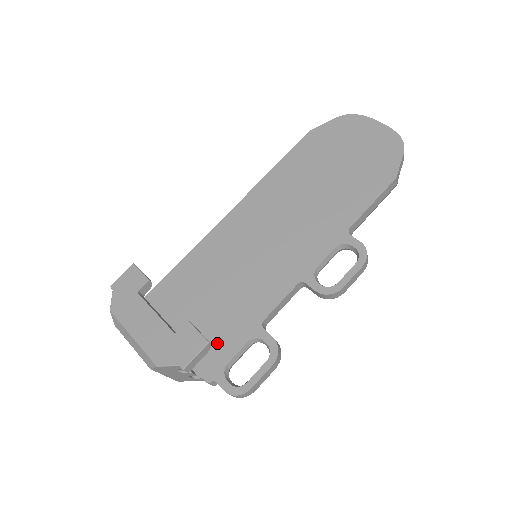
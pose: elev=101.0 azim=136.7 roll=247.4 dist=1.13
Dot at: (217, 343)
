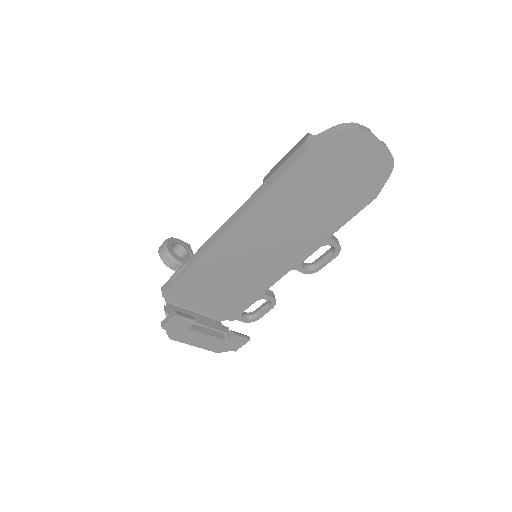
Dot at: (234, 305)
